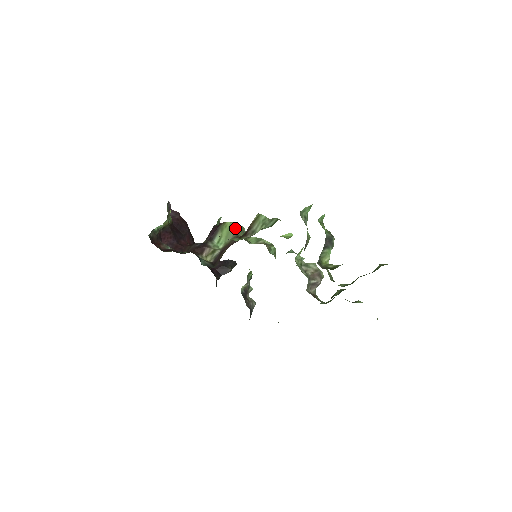
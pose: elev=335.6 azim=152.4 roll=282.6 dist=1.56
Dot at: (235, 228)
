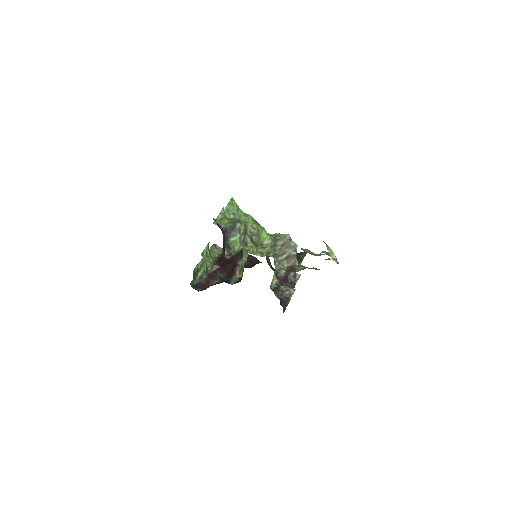
Dot at: occluded
